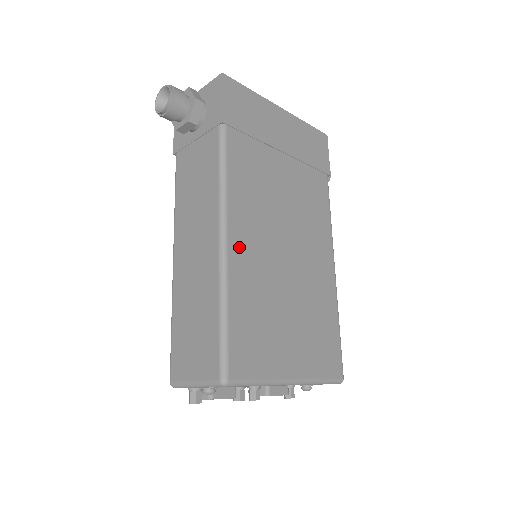
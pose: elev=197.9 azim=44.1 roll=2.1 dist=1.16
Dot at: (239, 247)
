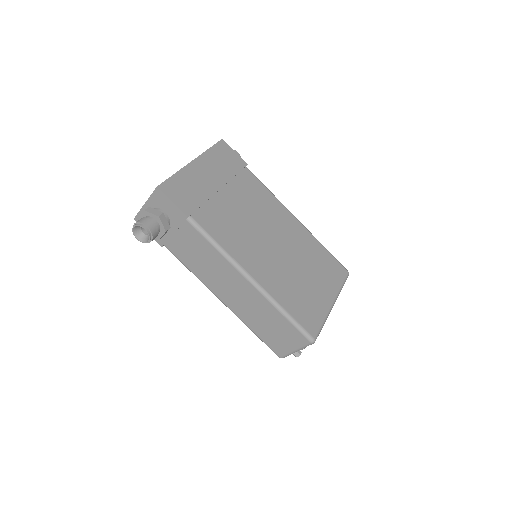
Dot at: (259, 274)
